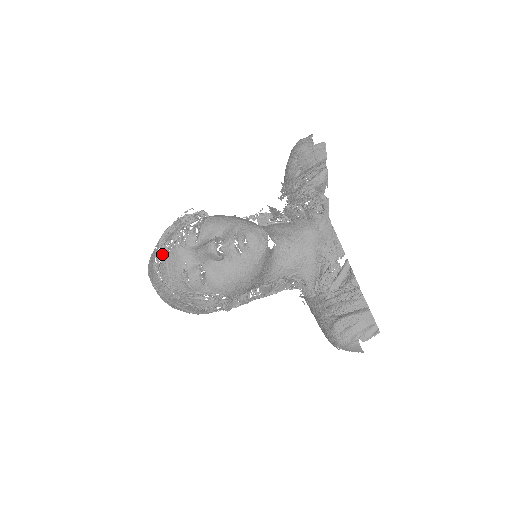
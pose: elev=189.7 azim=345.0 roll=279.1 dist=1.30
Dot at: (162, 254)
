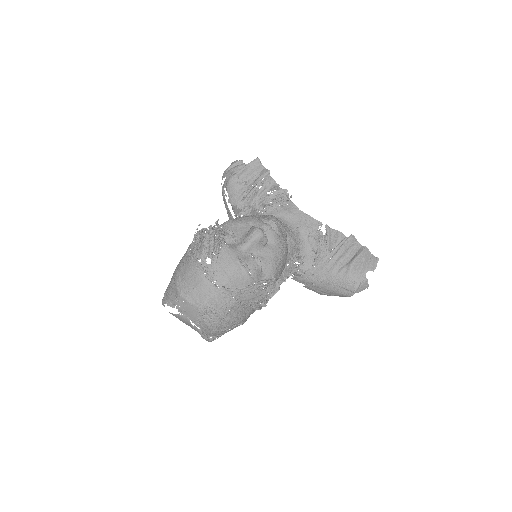
Dot at: (214, 259)
